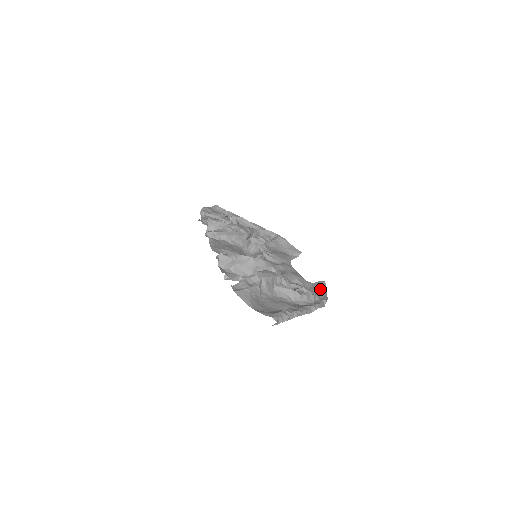
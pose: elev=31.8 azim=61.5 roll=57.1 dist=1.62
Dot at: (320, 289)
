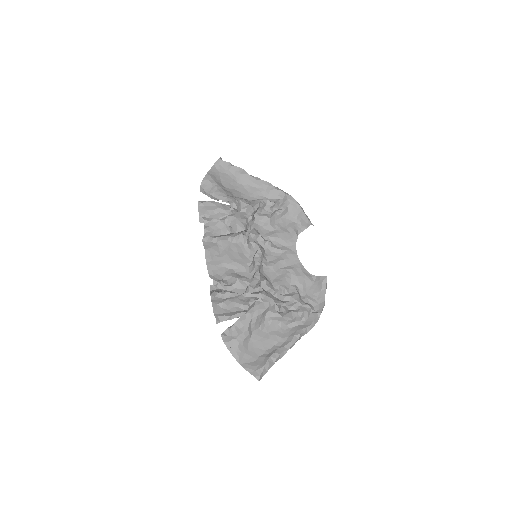
Dot at: (320, 289)
